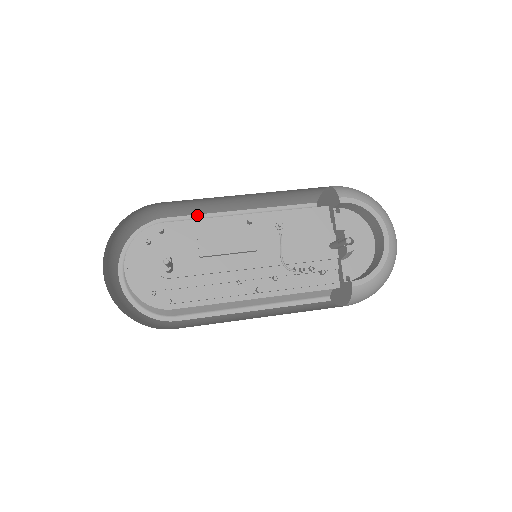
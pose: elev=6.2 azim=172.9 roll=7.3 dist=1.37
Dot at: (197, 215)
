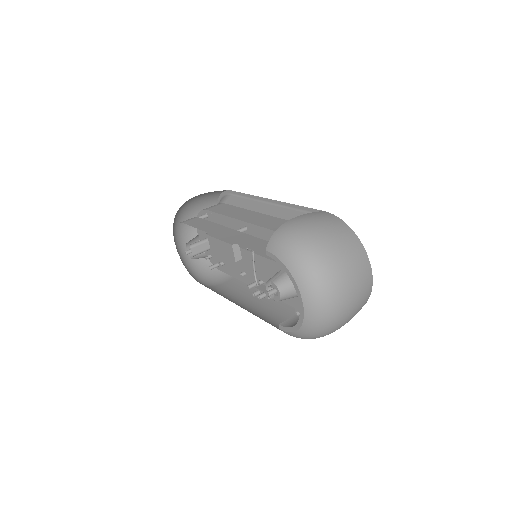
Dot at: (246, 194)
